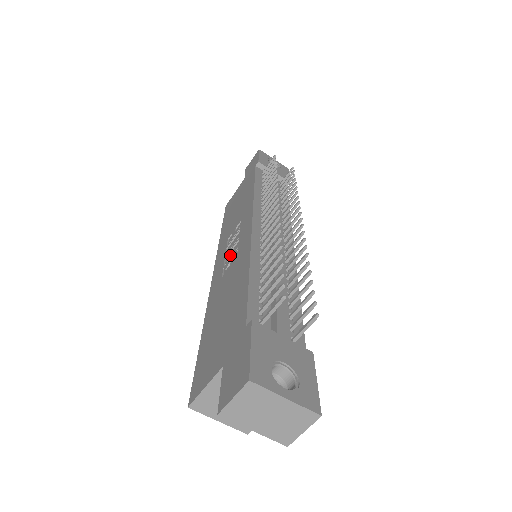
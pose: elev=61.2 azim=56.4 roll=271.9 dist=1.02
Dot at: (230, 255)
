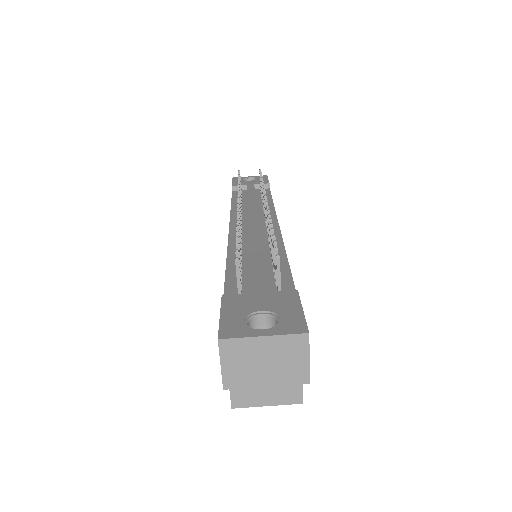
Dot at: occluded
